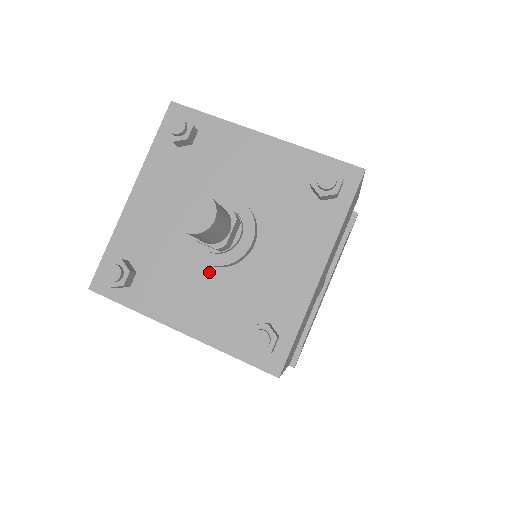
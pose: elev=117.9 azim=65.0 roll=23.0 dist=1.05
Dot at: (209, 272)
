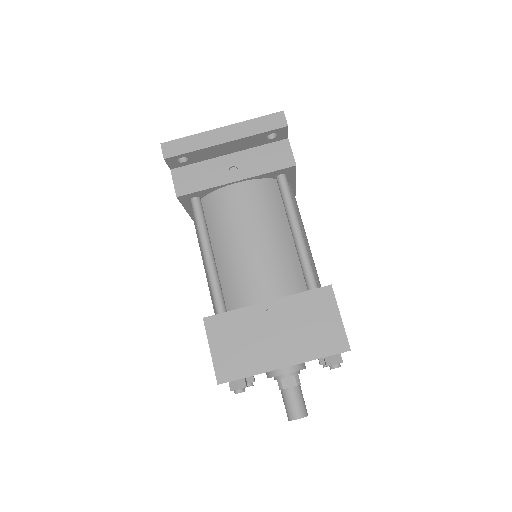
Dot at: occluded
